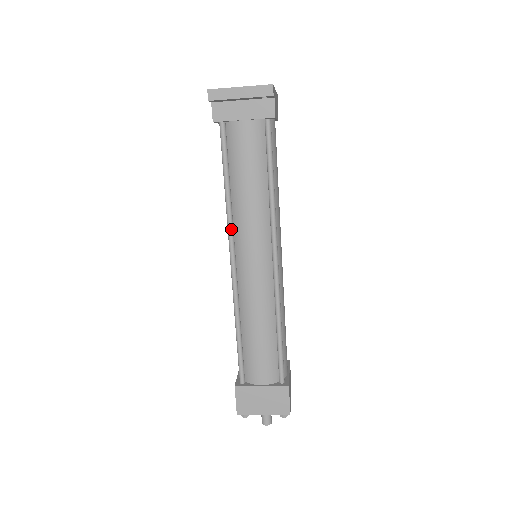
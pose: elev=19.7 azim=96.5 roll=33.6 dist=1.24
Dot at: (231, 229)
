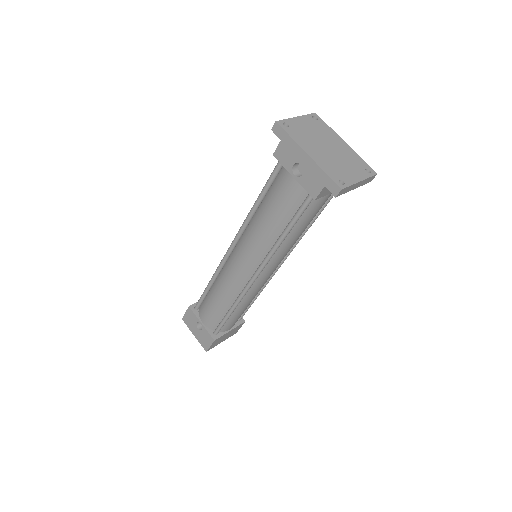
Dot at: occluded
